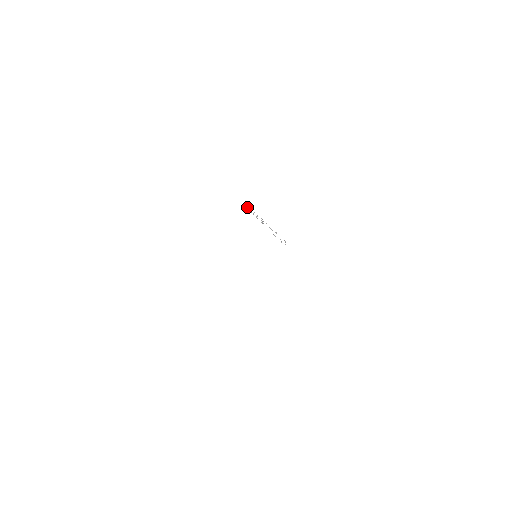
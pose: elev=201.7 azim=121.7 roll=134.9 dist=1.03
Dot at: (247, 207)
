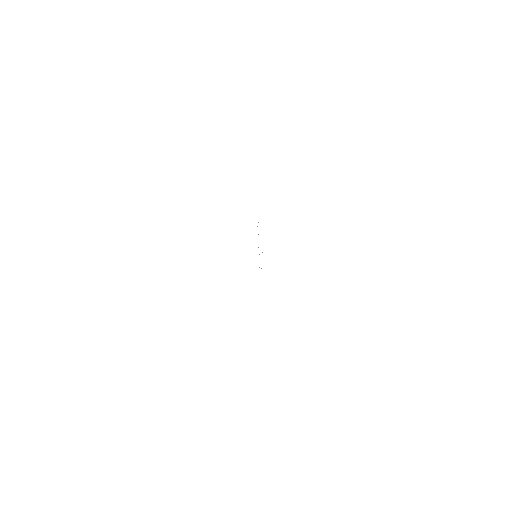
Dot at: occluded
